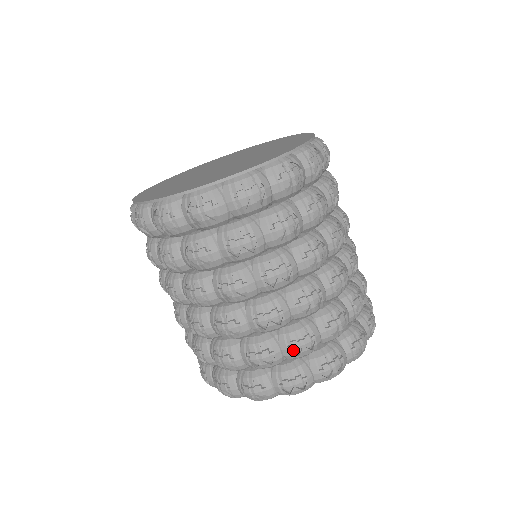
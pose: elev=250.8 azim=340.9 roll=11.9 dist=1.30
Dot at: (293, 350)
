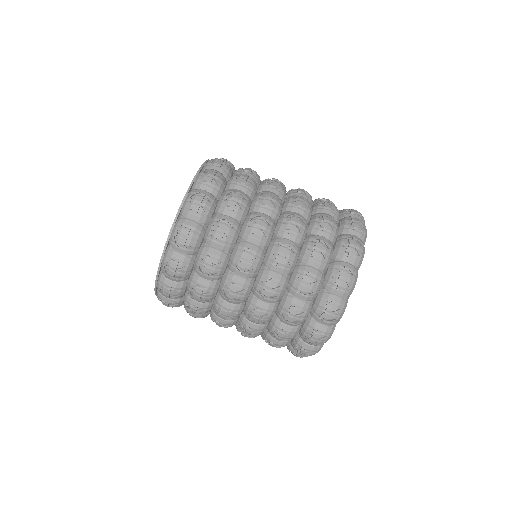
Dot at: (305, 292)
